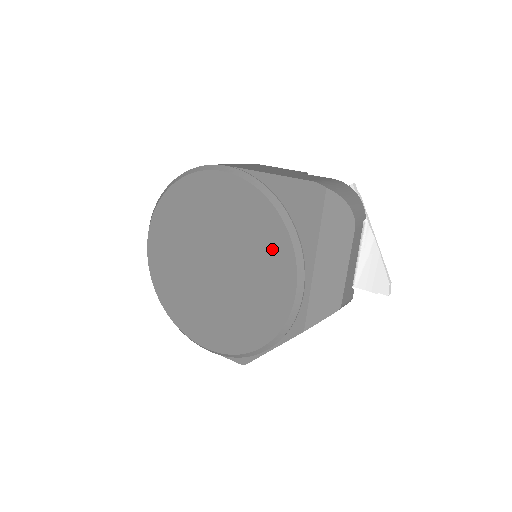
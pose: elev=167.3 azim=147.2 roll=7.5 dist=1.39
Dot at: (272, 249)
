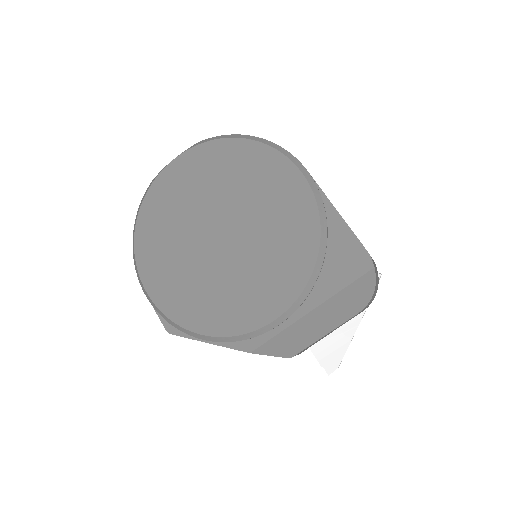
Dot at: (286, 270)
